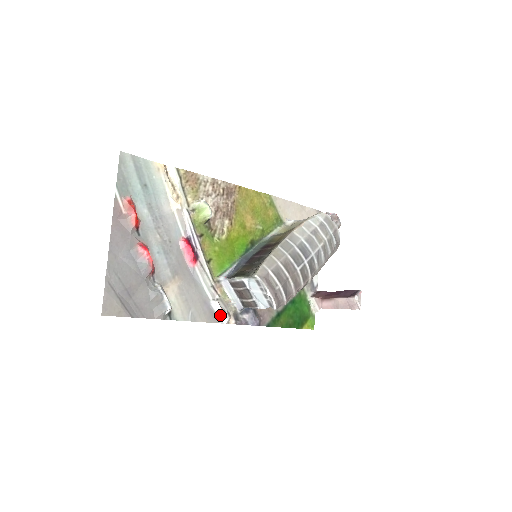
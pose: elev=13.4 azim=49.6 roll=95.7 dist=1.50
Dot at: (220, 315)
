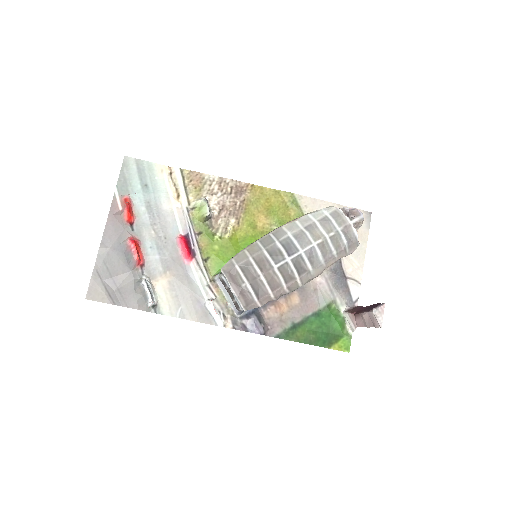
Dot at: (214, 316)
